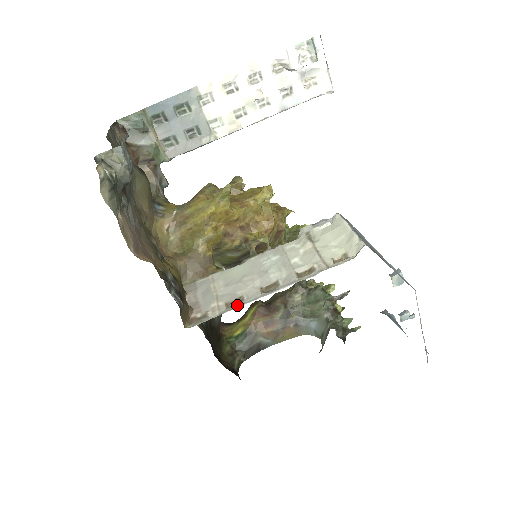
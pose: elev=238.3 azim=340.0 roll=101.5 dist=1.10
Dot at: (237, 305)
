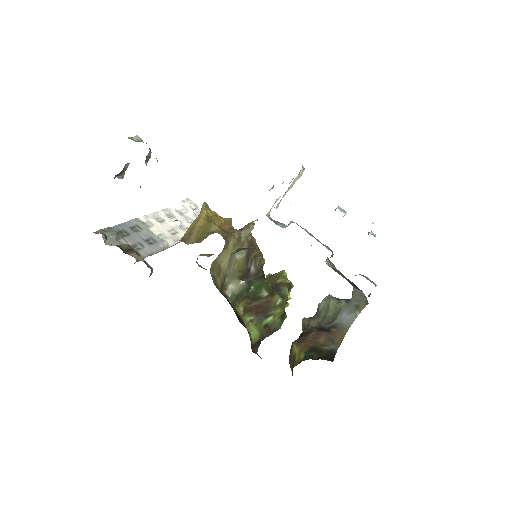
Dot at: occluded
